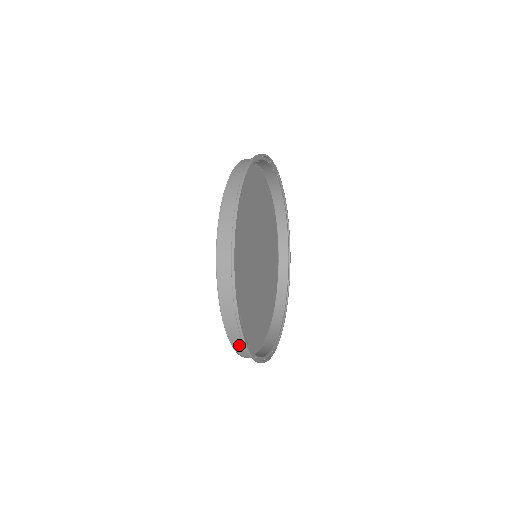
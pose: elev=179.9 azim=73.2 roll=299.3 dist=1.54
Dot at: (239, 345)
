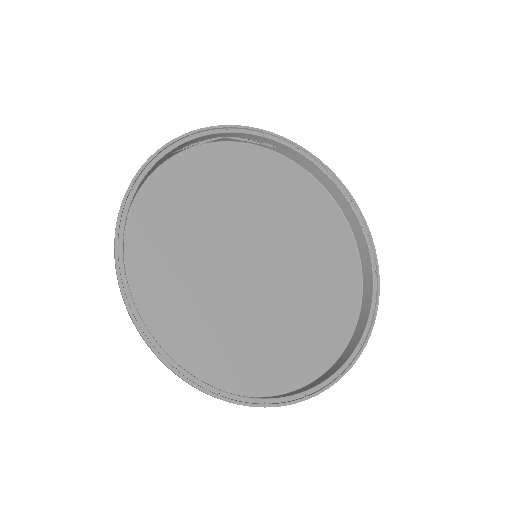
Dot at: occluded
